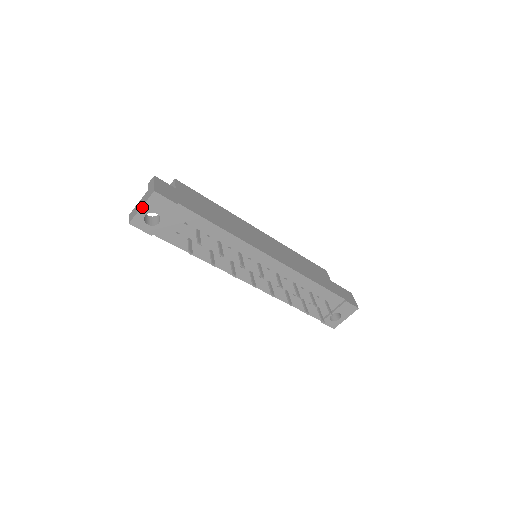
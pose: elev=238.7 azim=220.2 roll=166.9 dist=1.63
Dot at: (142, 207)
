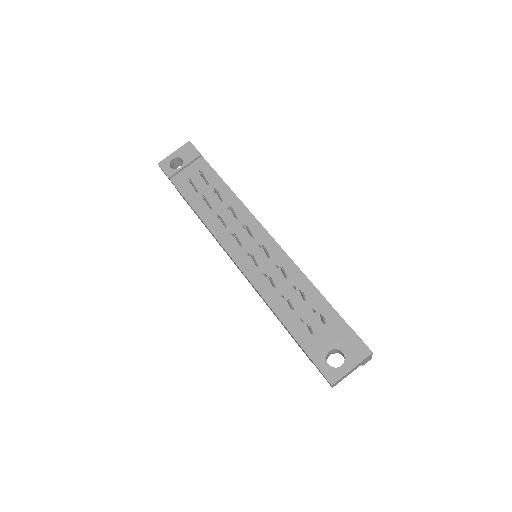
Dot at: (174, 152)
